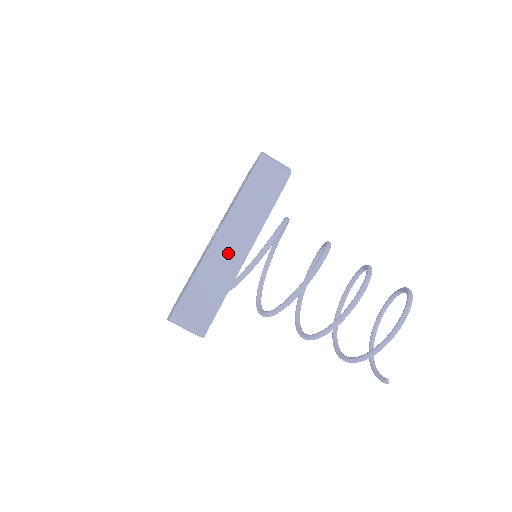
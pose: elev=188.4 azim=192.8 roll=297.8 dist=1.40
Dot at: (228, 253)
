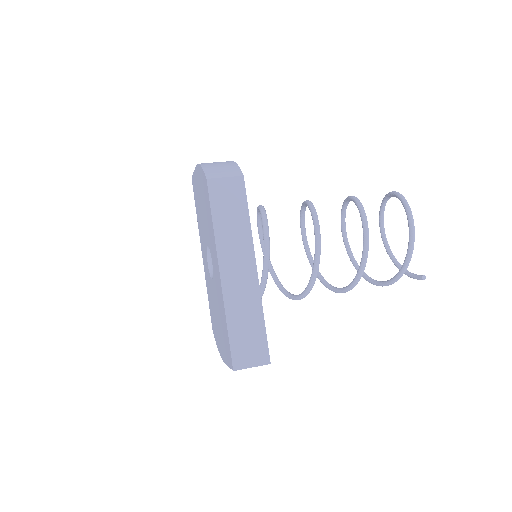
Dot at: (240, 281)
